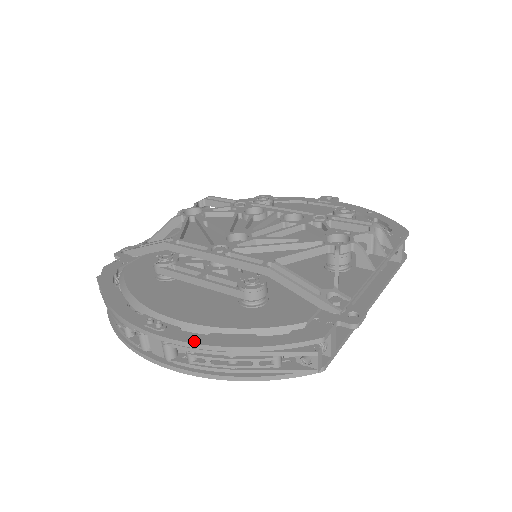
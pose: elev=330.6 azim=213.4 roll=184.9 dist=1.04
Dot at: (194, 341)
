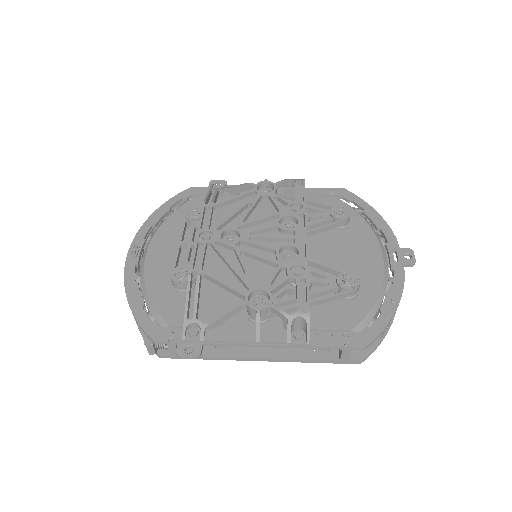
Dot at: (126, 278)
